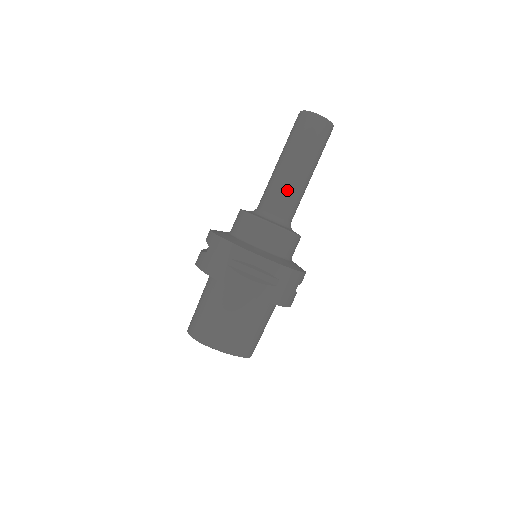
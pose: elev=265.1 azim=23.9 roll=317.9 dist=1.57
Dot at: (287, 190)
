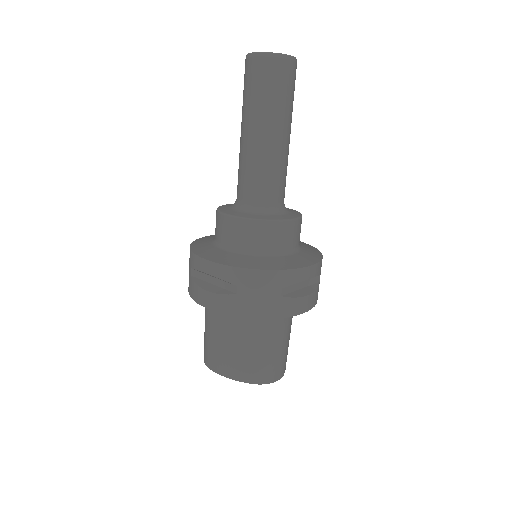
Dot at: (247, 166)
